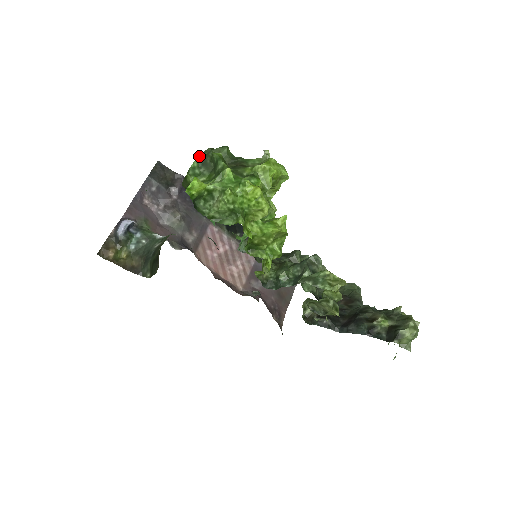
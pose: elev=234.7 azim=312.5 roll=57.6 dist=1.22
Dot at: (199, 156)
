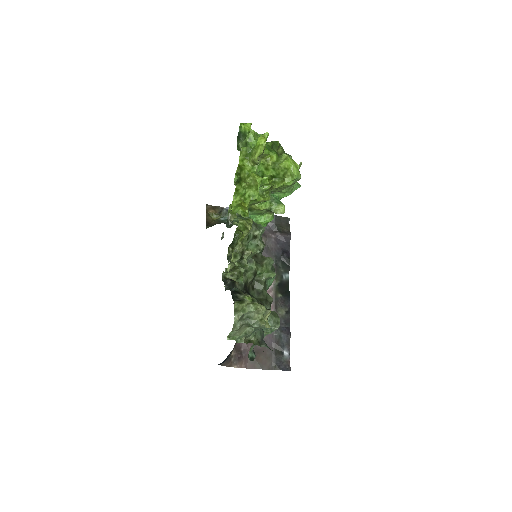
Dot at: occluded
